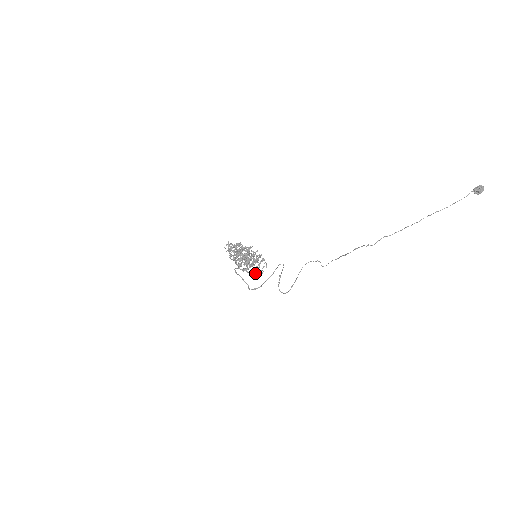
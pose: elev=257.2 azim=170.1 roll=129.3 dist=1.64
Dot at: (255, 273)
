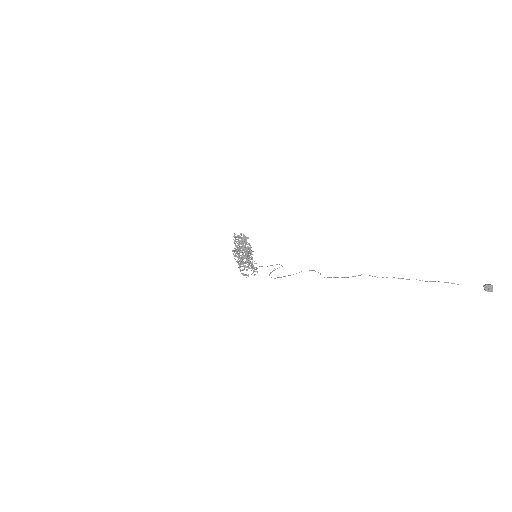
Dot at: (242, 273)
